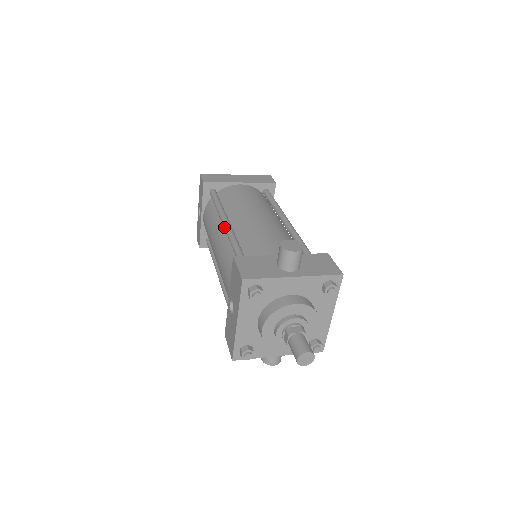
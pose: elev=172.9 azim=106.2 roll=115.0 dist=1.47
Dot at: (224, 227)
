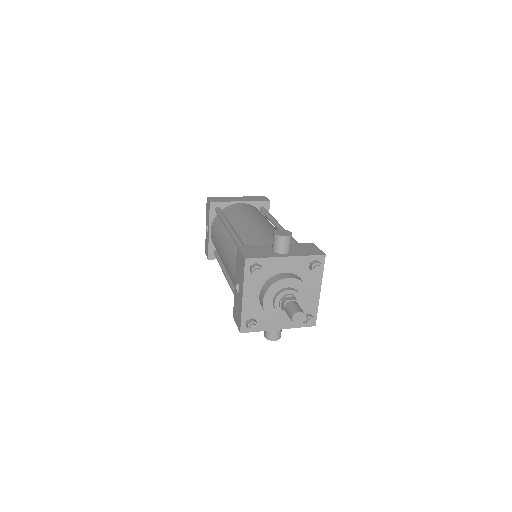
Dot at: (229, 231)
